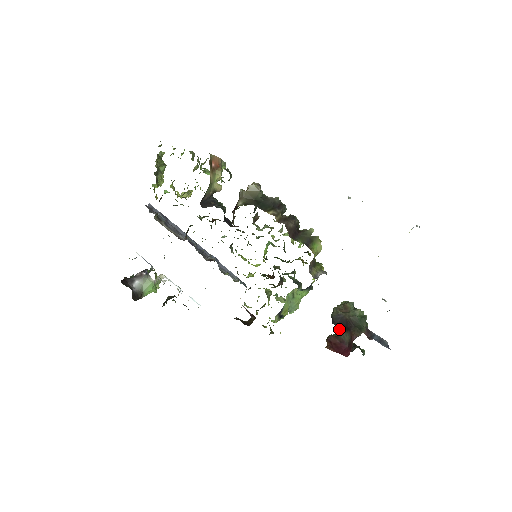
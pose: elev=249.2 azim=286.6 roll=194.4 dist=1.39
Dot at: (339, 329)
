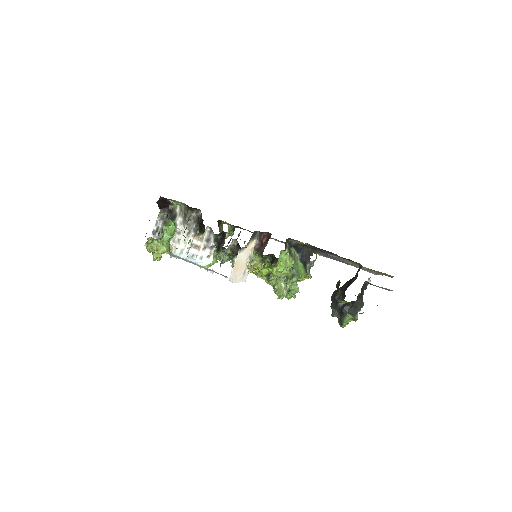
Dot at: (343, 295)
